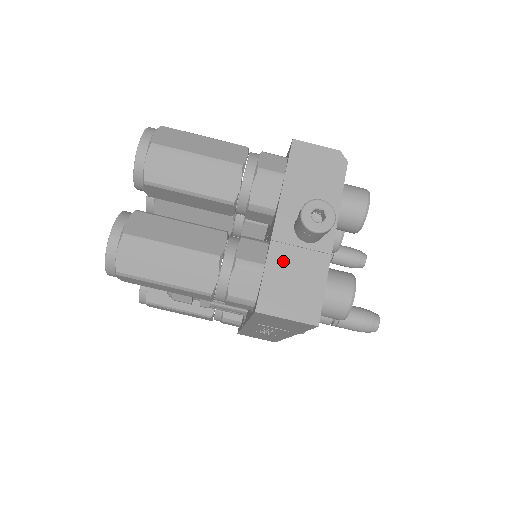
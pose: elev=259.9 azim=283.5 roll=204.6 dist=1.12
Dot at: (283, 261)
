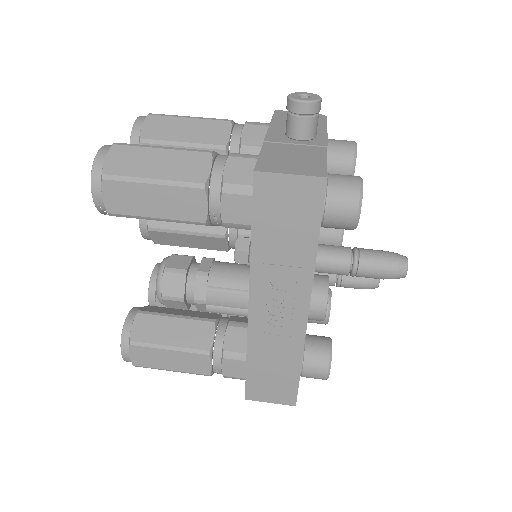
Dot at: (278, 150)
